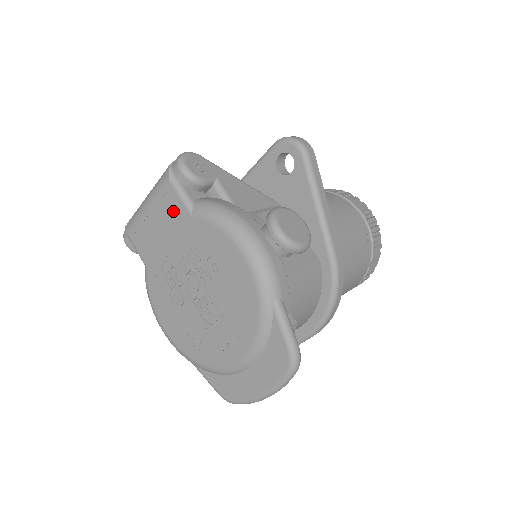
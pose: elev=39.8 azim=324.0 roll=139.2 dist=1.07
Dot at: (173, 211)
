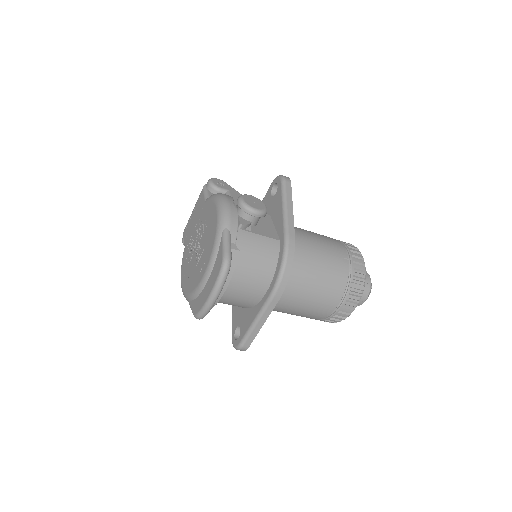
Dot at: (200, 205)
